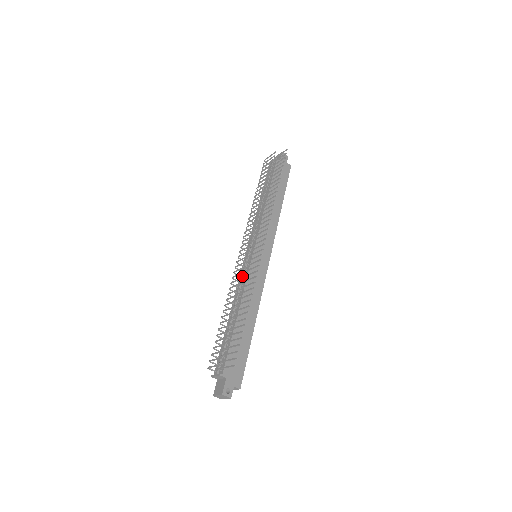
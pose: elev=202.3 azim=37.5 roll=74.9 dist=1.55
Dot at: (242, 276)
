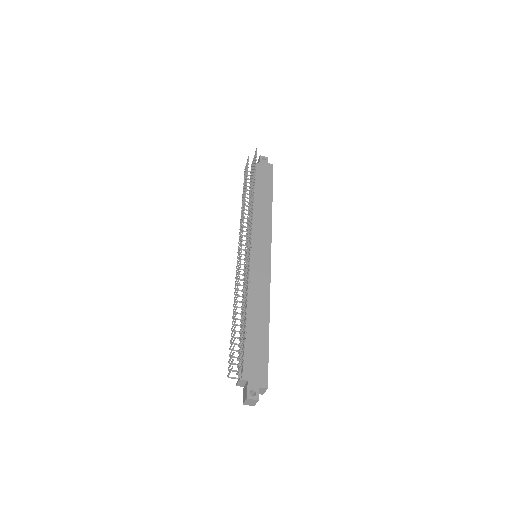
Dot at: occluded
